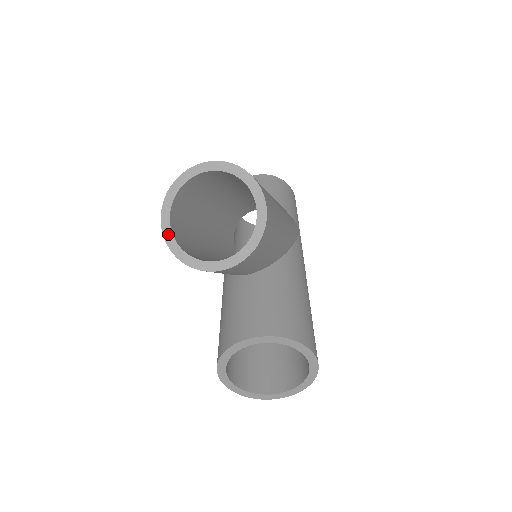
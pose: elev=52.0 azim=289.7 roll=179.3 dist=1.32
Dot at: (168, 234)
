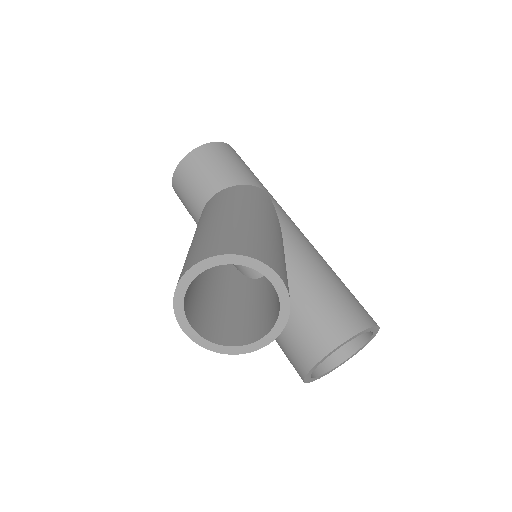
Dot at: (203, 342)
